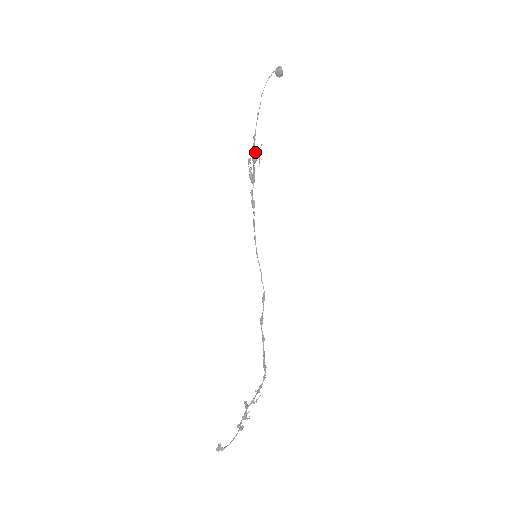
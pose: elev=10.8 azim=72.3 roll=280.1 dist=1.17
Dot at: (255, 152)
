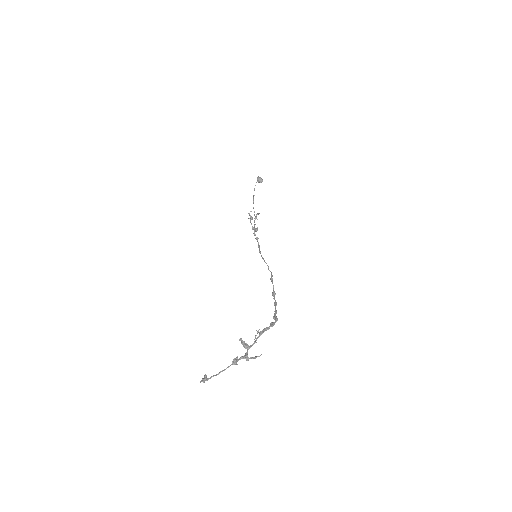
Dot at: (255, 218)
